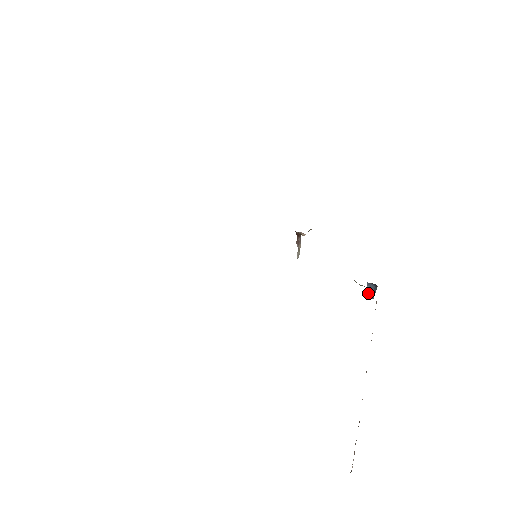
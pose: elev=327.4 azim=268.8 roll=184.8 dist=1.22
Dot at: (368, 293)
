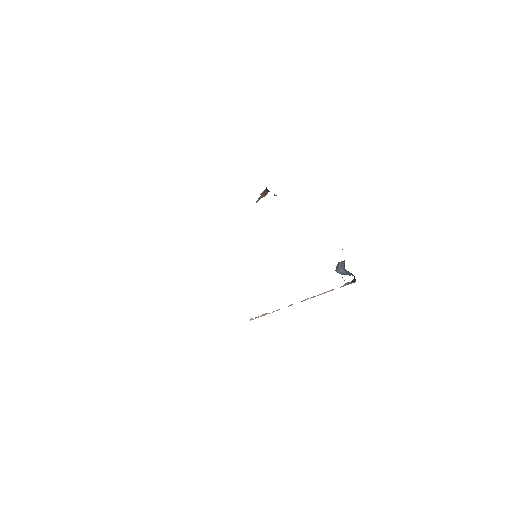
Dot at: (340, 272)
